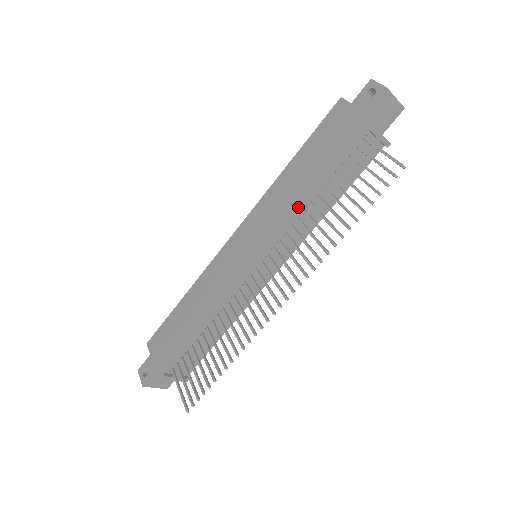
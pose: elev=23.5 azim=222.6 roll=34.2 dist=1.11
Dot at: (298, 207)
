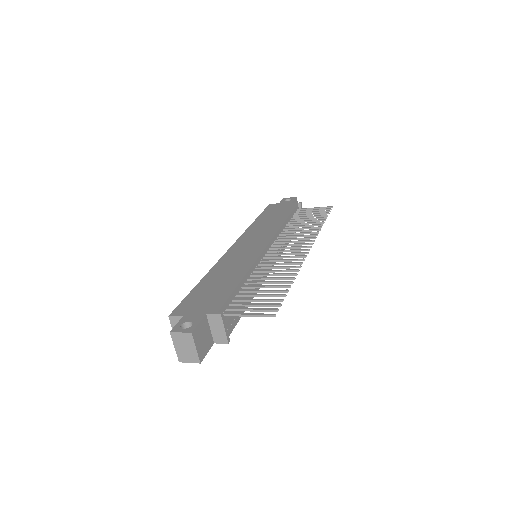
Dot at: (281, 224)
